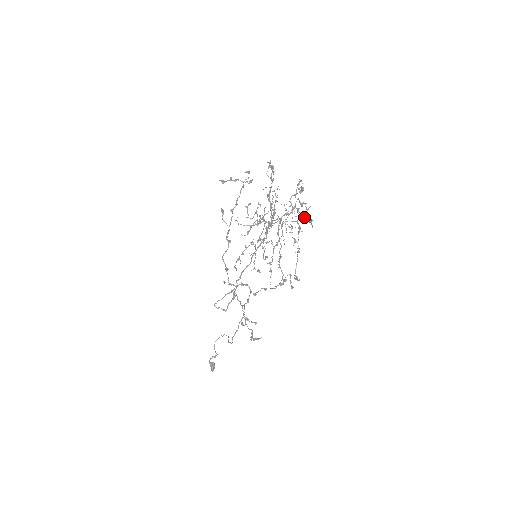
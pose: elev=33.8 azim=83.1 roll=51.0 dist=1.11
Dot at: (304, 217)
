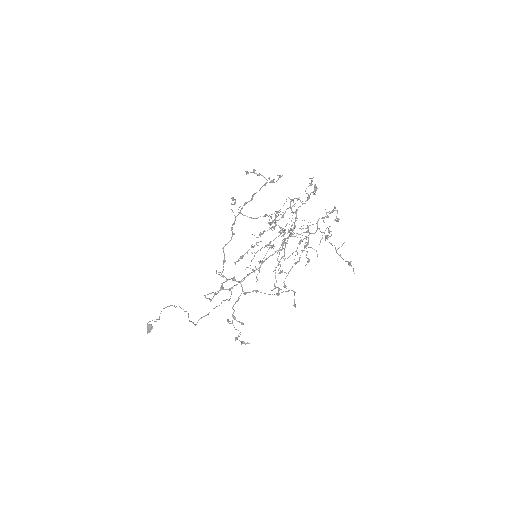
Dot at: occluded
